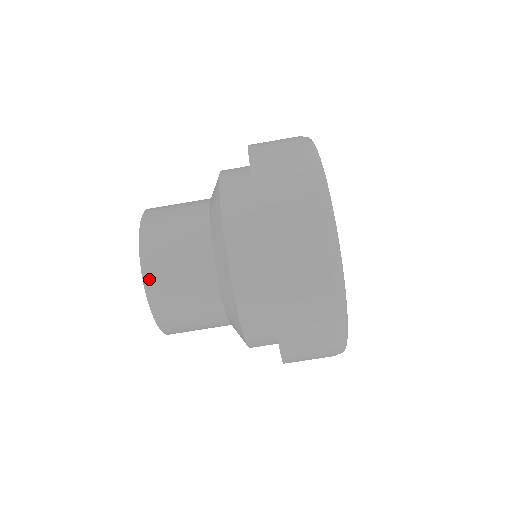
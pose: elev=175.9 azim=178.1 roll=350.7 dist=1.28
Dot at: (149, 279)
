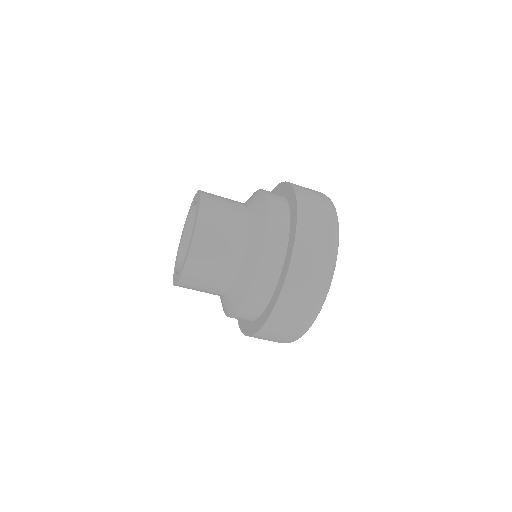
Dot at: (187, 272)
